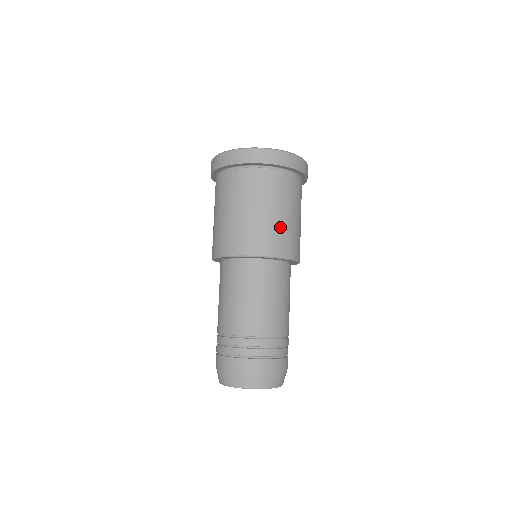
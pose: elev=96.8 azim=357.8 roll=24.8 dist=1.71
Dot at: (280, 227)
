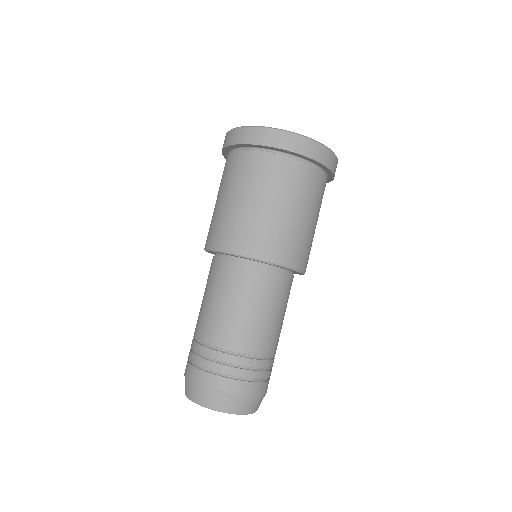
Dot at: (288, 229)
